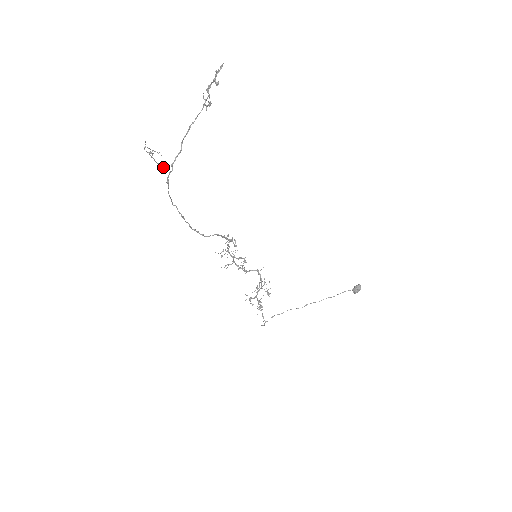
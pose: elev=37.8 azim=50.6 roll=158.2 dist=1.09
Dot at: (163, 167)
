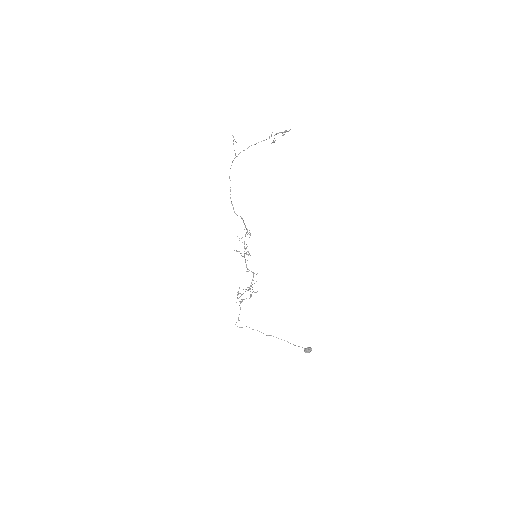
Dot at: occluded
